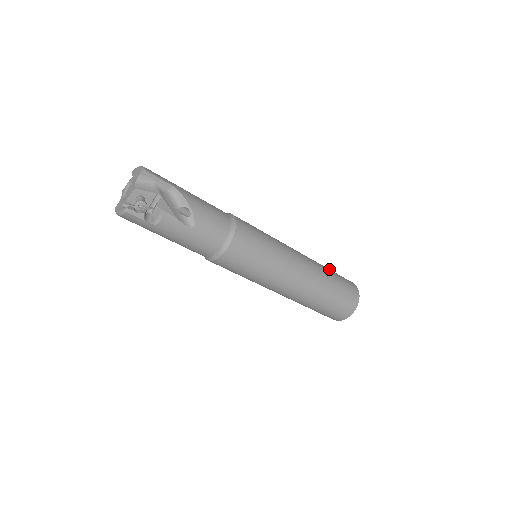
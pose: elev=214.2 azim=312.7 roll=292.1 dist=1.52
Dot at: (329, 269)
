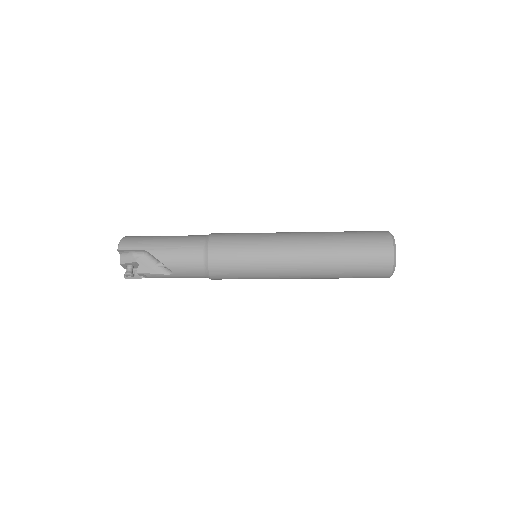
Dot at: (347, 239)
